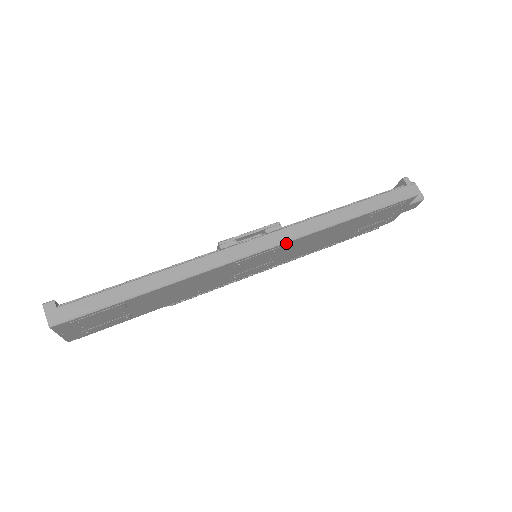
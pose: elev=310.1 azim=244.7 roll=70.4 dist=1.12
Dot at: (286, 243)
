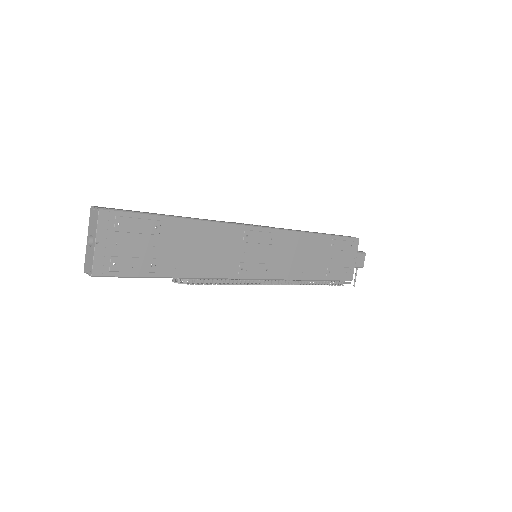
Dot at: (279, 231)
